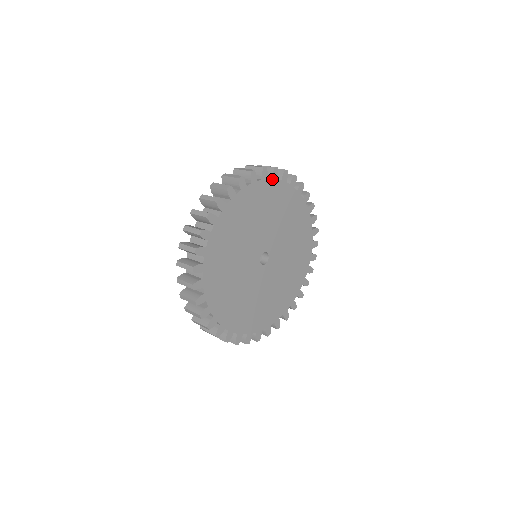
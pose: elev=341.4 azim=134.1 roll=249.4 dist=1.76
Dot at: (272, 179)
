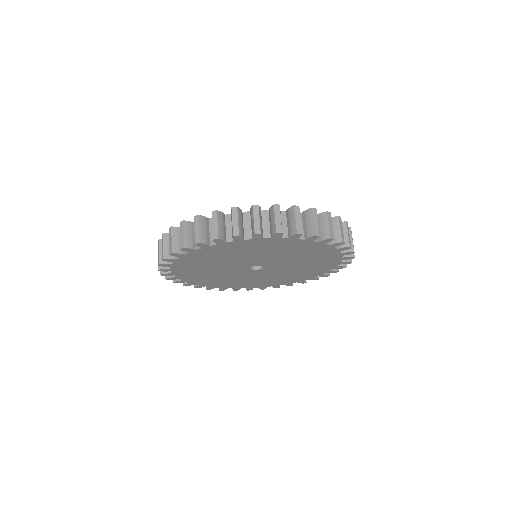
Dot at: (336, 249)
